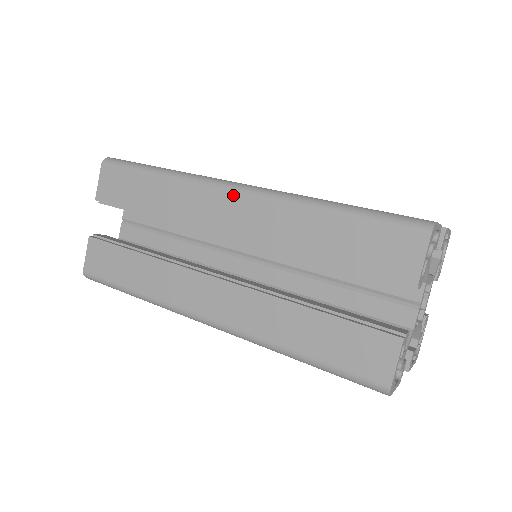
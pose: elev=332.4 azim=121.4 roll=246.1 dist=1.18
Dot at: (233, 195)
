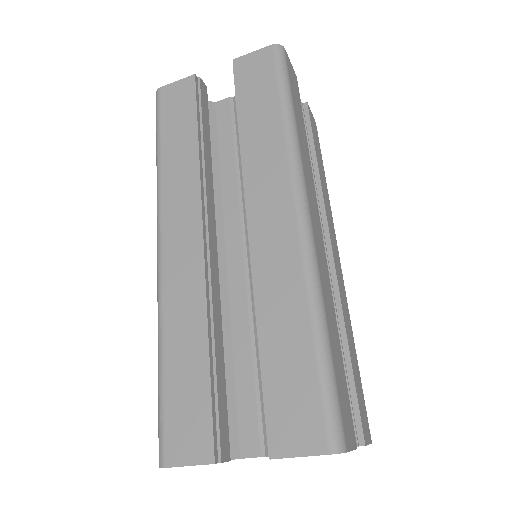
Dot at: (292, 212)
